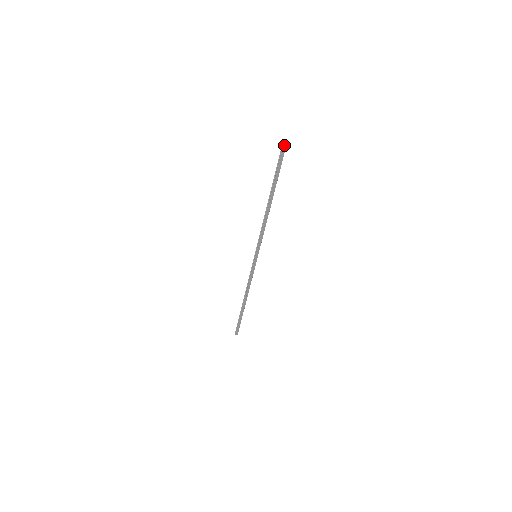
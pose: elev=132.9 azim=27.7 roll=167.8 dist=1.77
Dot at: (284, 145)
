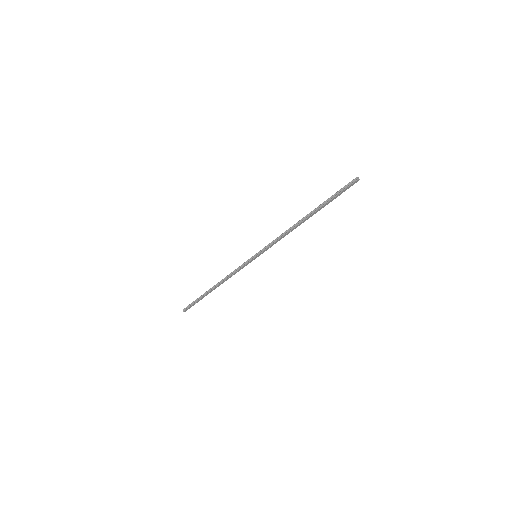
Dot at: (357, 180)
